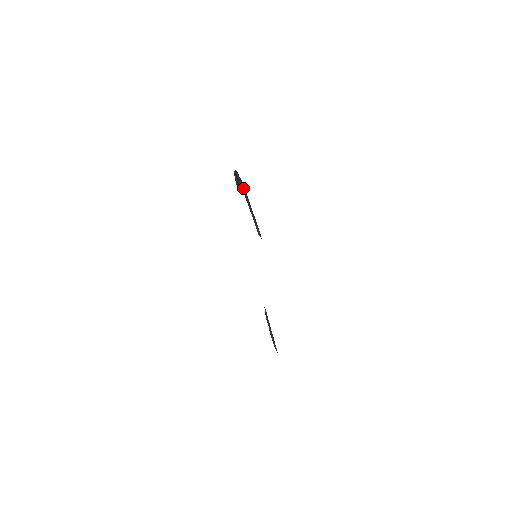
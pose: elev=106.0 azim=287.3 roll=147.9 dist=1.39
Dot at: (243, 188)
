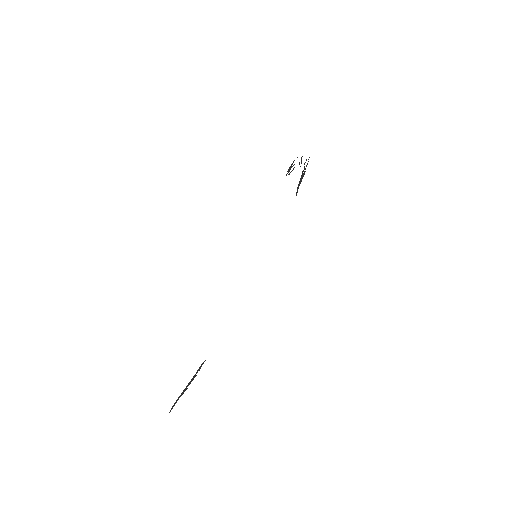
Dot at: (304, 164)
